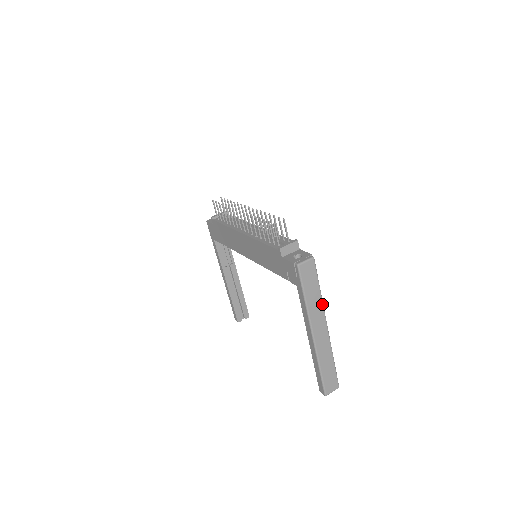
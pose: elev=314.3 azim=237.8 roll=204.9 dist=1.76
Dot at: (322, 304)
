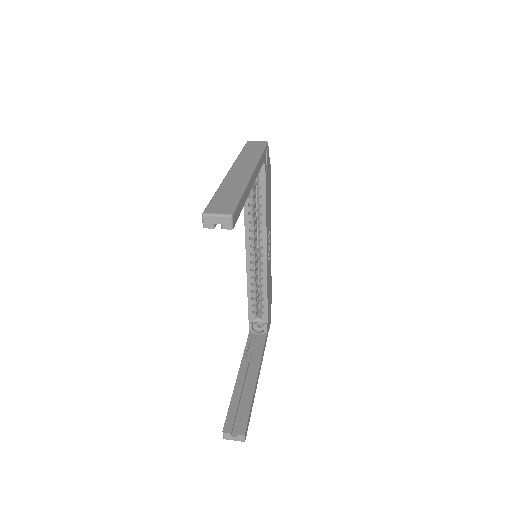
Dot at: (257, 159)
